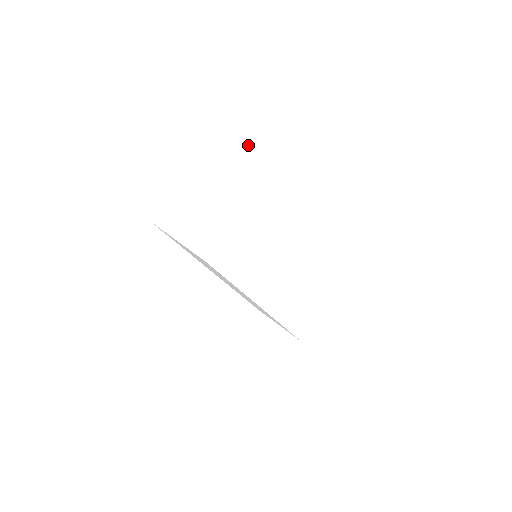
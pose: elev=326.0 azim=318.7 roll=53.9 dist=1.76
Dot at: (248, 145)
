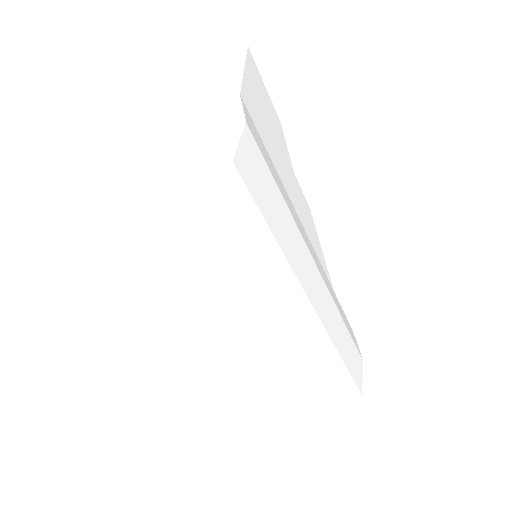
Dot at: (204, 65)
